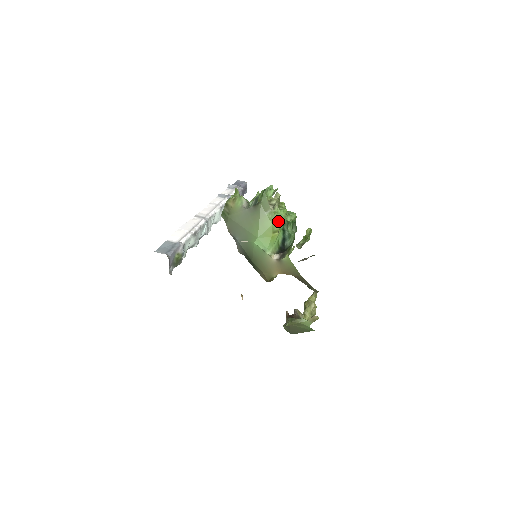
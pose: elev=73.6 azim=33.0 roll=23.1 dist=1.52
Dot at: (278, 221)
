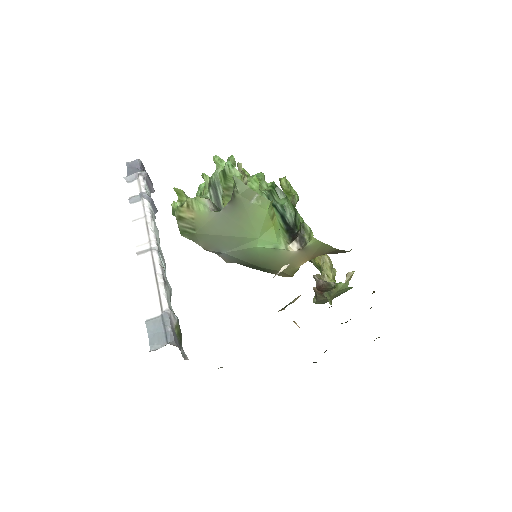
Dot at: (271, 202)
